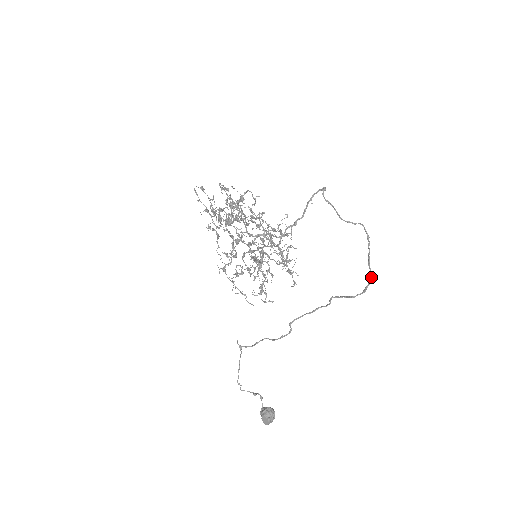
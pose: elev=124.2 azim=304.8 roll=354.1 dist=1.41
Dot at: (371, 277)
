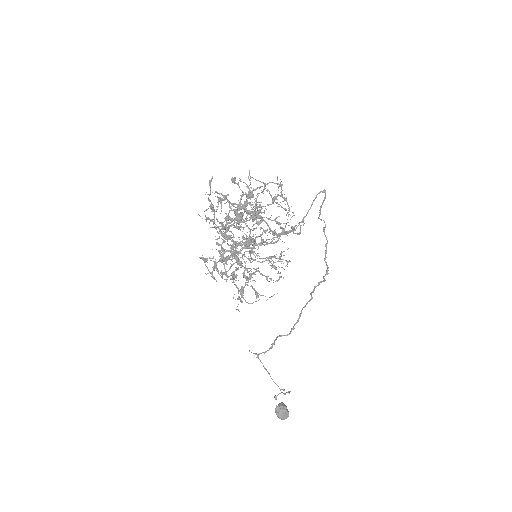
Dot at: (326, 262)
